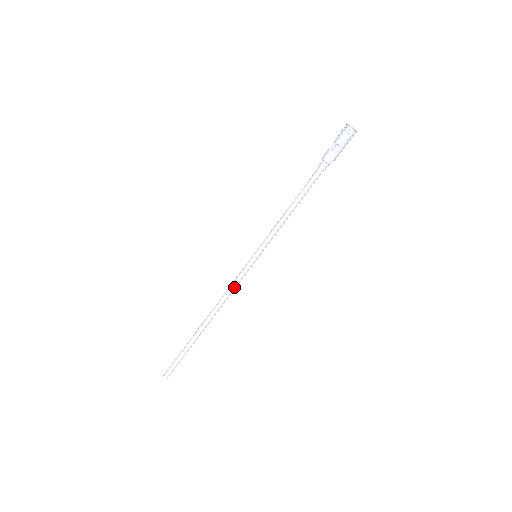
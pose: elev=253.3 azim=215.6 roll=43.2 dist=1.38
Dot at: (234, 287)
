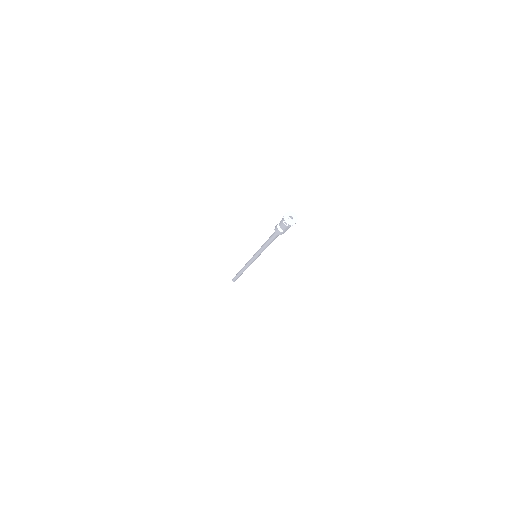
Dot at: (249, 264)
